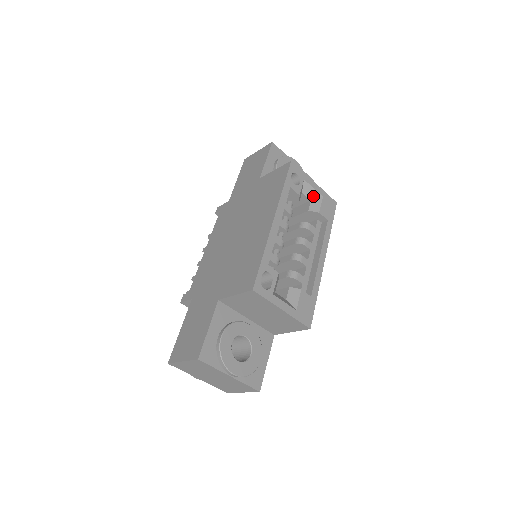
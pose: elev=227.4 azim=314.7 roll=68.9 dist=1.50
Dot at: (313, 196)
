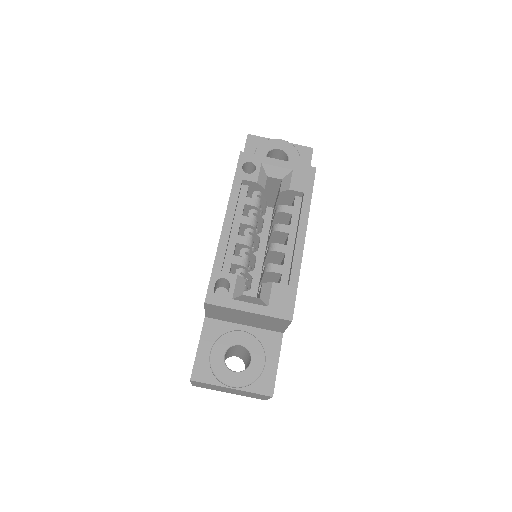
Dot at: (282, 174)
